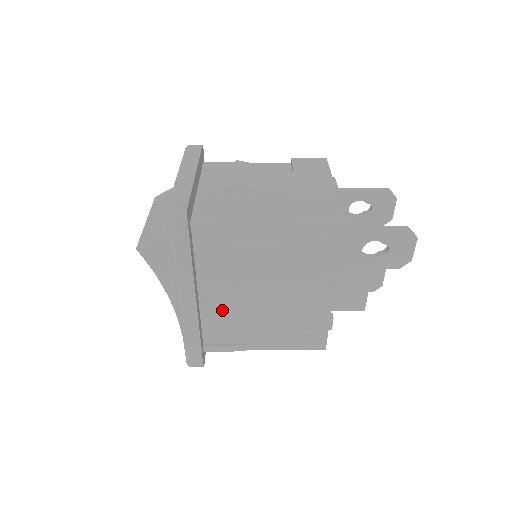
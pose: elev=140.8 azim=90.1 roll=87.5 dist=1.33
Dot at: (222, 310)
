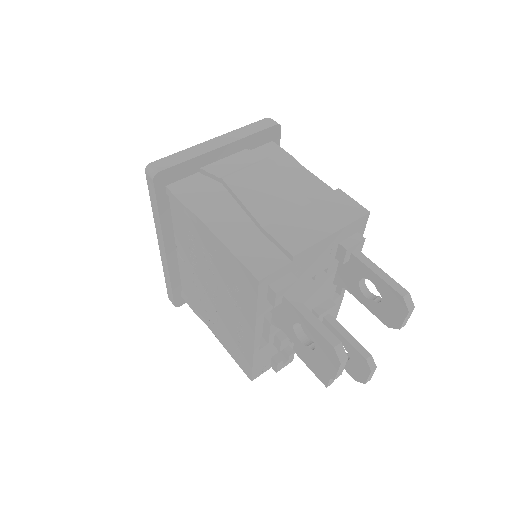
Dot at: (190, 276)
